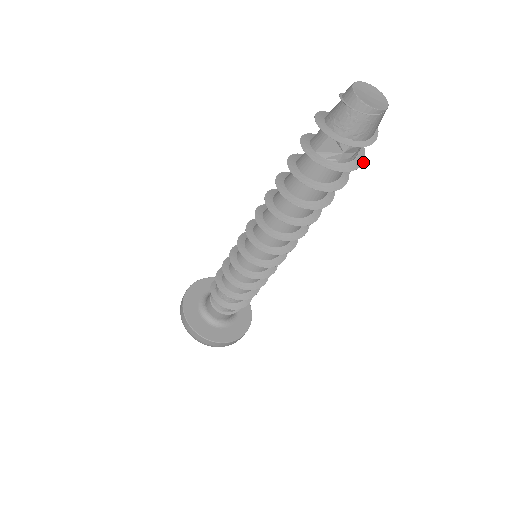
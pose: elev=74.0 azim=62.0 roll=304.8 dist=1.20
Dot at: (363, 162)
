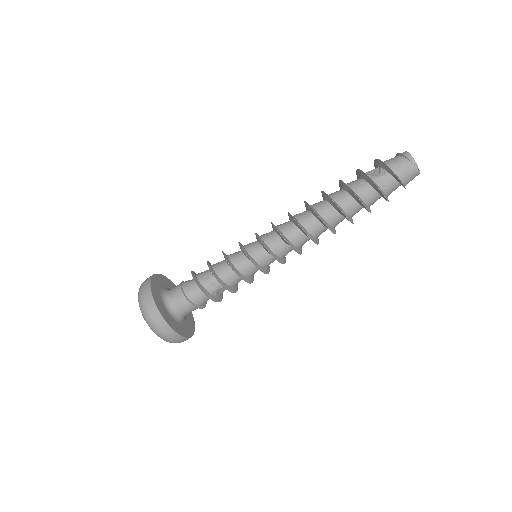
Dot at: (385, 198)
